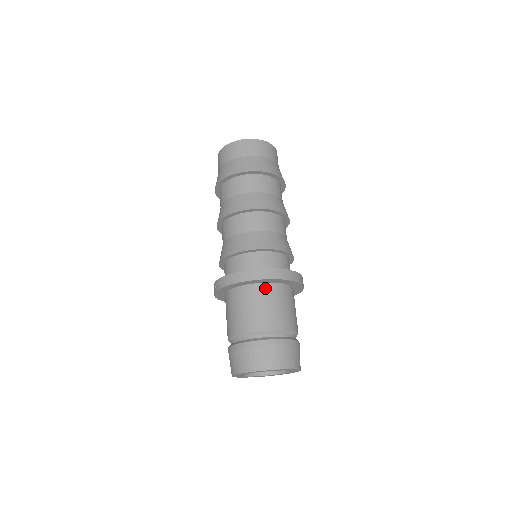
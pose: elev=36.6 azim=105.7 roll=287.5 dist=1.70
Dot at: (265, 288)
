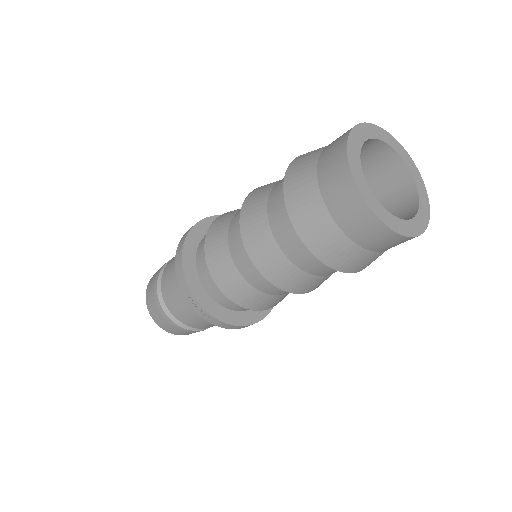
Dot at: occluded
